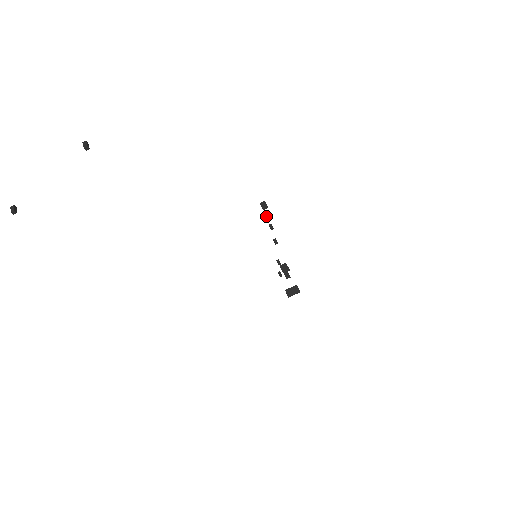
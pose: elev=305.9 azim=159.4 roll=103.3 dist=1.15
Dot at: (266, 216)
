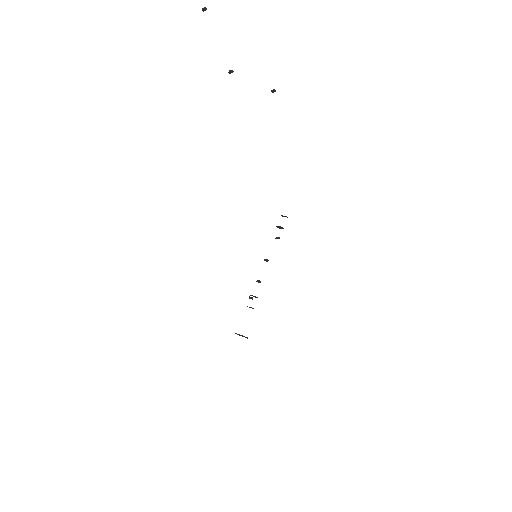
Dot at: (280, 227)
